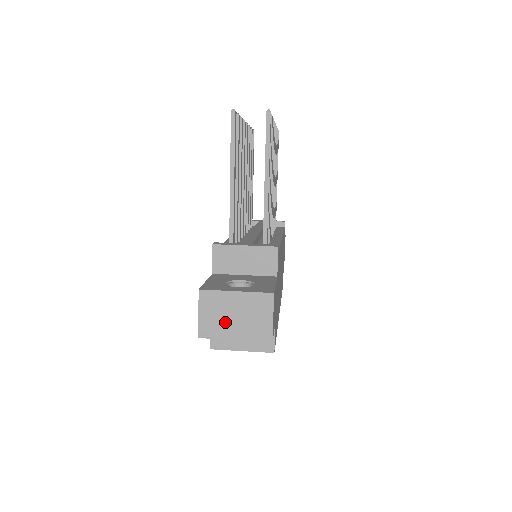
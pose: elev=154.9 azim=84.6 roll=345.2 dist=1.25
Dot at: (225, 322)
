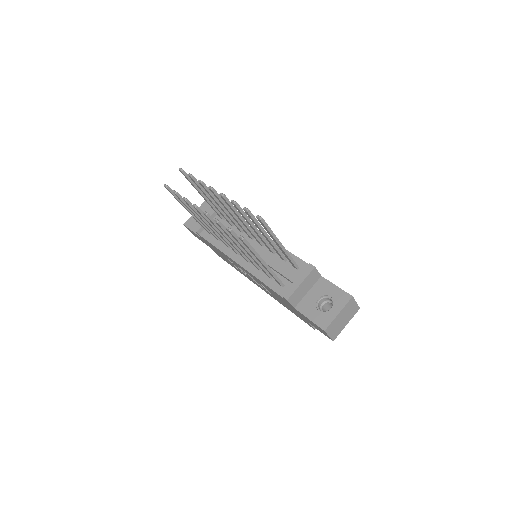
Dot at: (340, 326)
